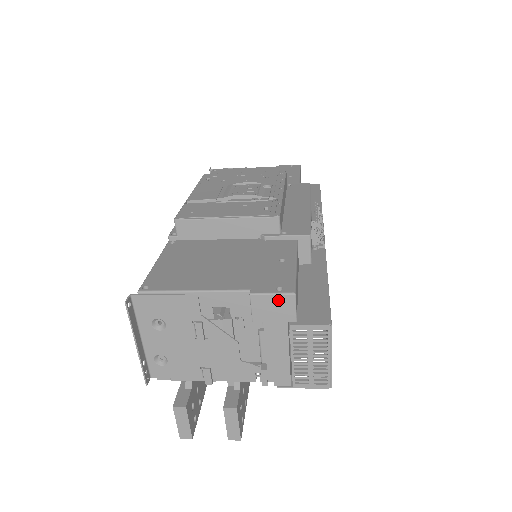
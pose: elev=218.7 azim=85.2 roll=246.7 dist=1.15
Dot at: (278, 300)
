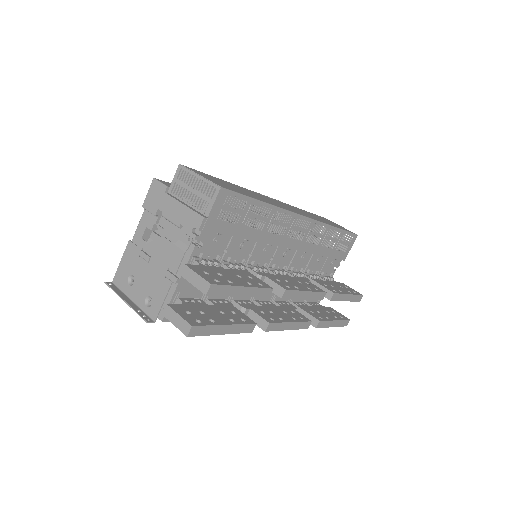
Dot at: (152, 191)
